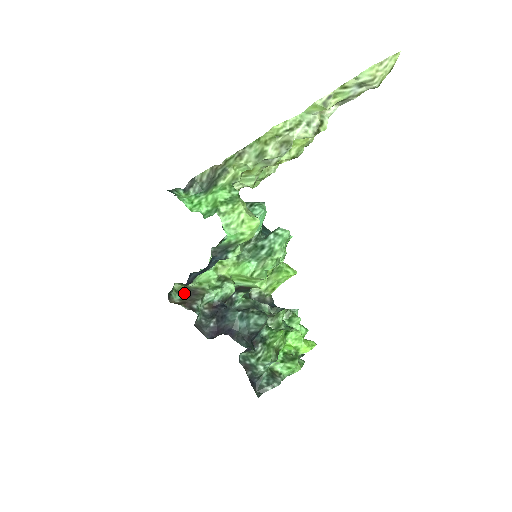
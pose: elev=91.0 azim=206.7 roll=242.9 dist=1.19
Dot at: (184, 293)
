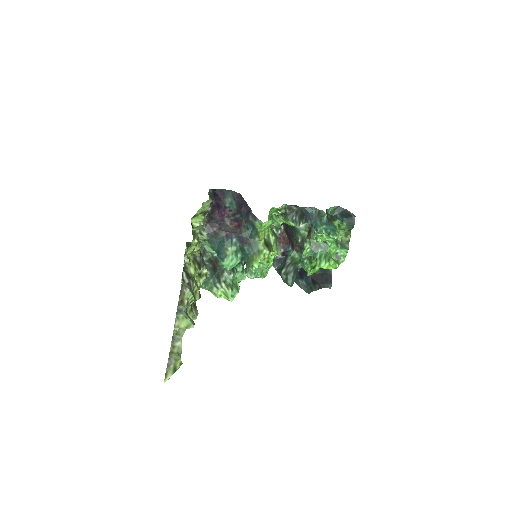
Dot at: occluded
